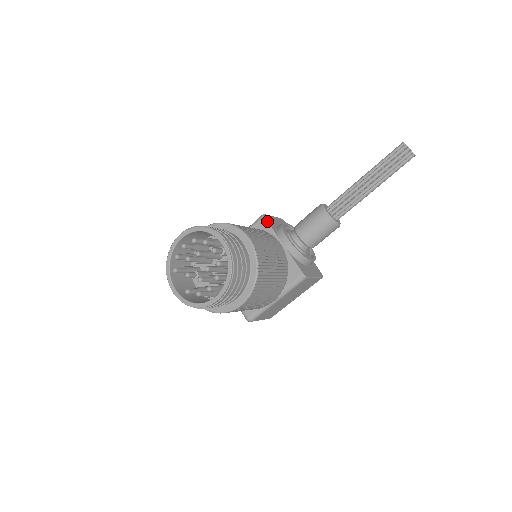
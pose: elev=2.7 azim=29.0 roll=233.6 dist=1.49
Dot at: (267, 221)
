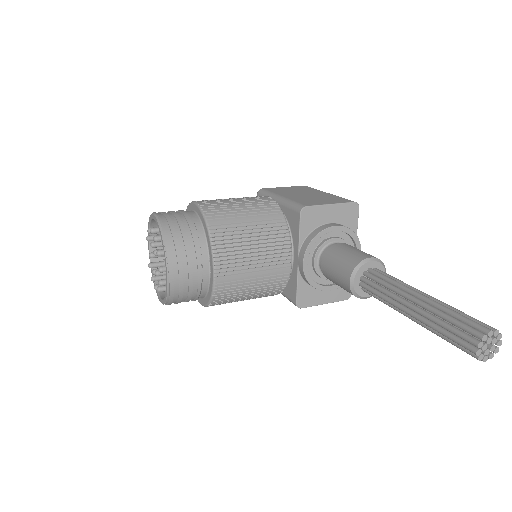
Dot at: (300, 221)
